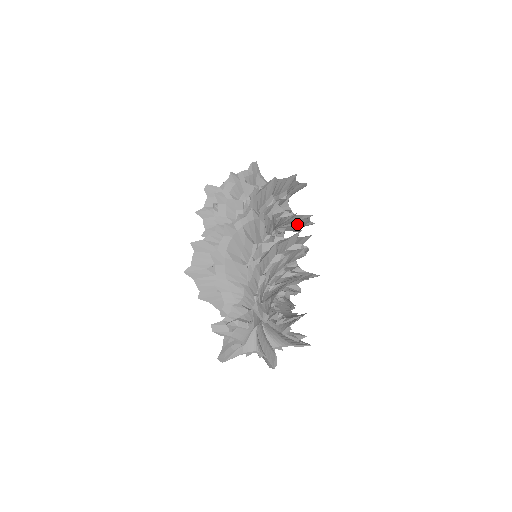
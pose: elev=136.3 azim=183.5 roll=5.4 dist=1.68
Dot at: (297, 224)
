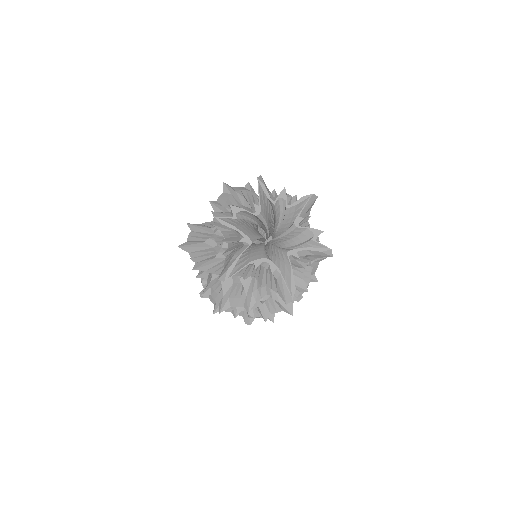
Dot at: occluded
